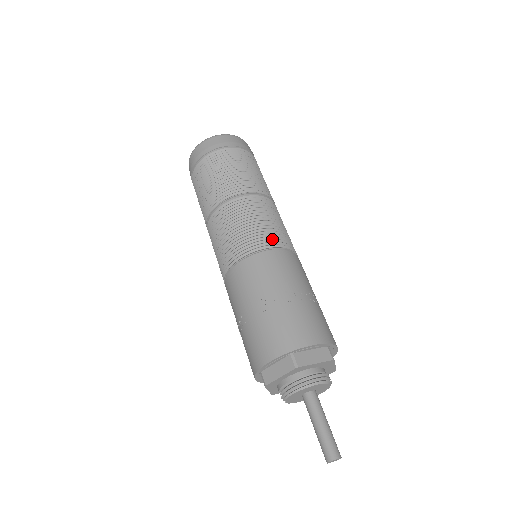
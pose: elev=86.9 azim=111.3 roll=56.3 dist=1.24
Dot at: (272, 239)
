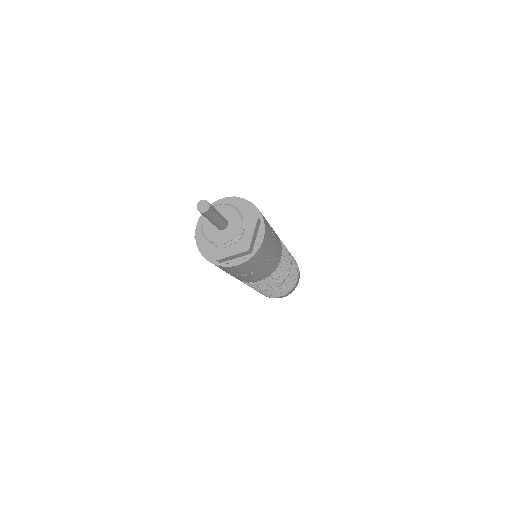
Dot at: occluded
